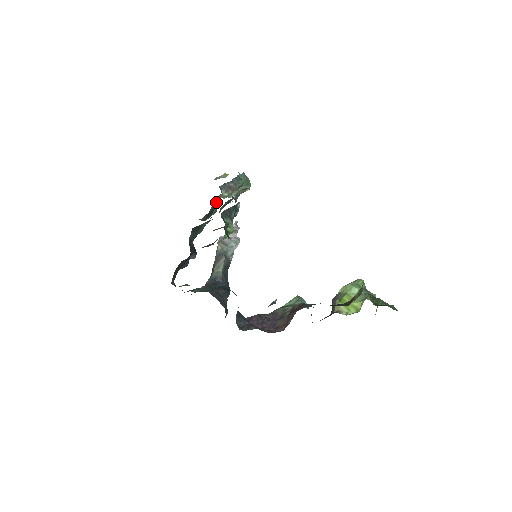
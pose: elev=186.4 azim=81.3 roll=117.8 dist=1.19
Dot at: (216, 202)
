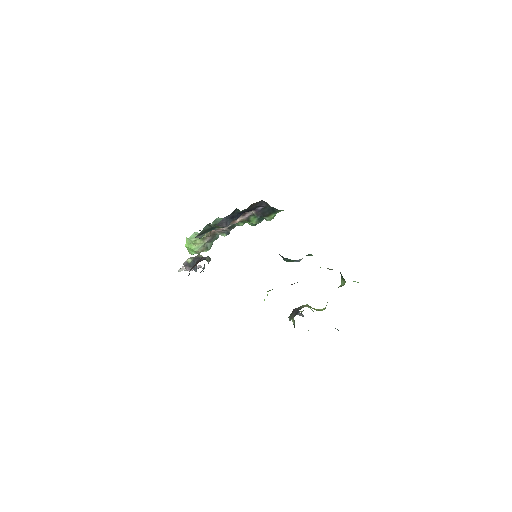
Dot at: occluded
